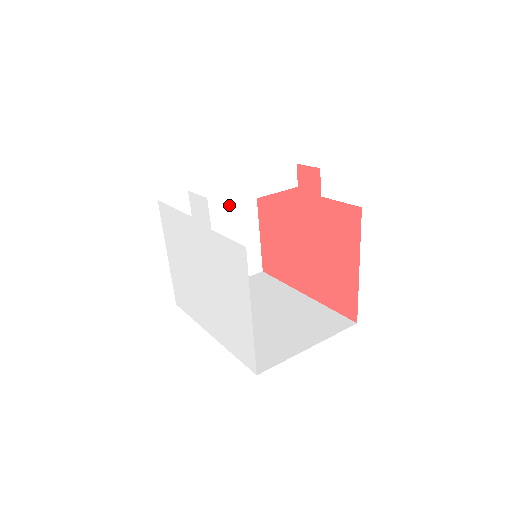
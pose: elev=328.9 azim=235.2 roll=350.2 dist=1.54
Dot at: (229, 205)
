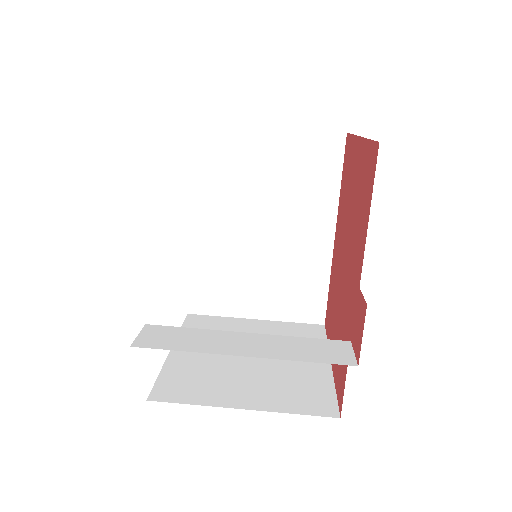
Dot at: occluded
